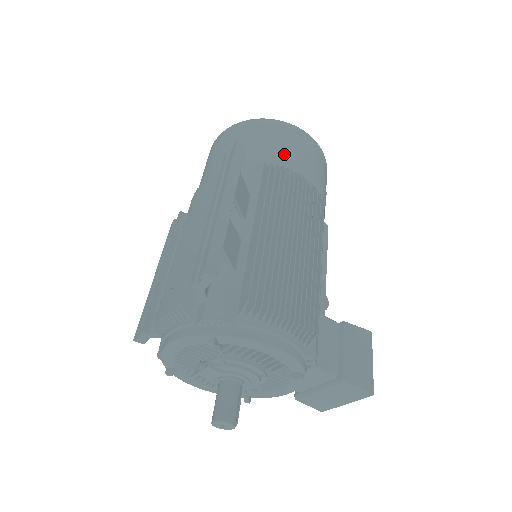
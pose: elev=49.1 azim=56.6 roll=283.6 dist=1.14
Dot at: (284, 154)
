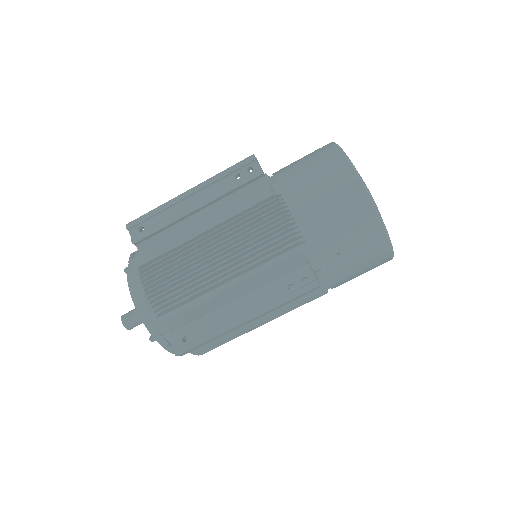
Dot at: (345, 277)
